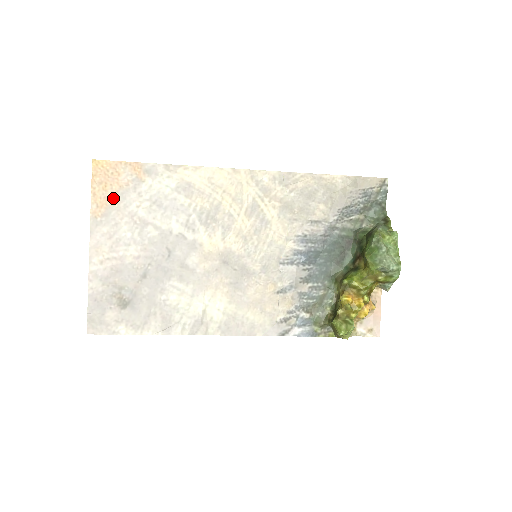
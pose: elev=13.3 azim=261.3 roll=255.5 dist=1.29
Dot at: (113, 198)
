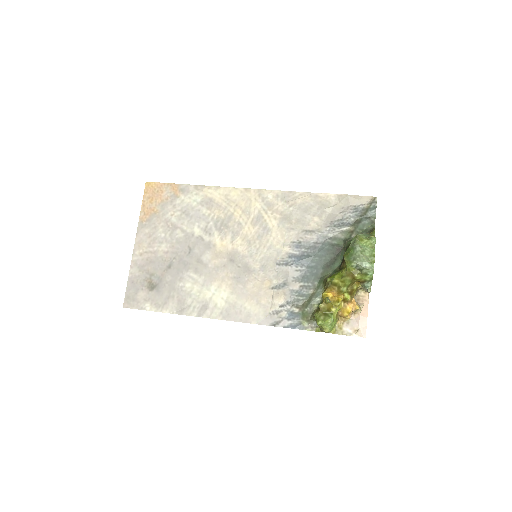
Dot at: (156, 208)
